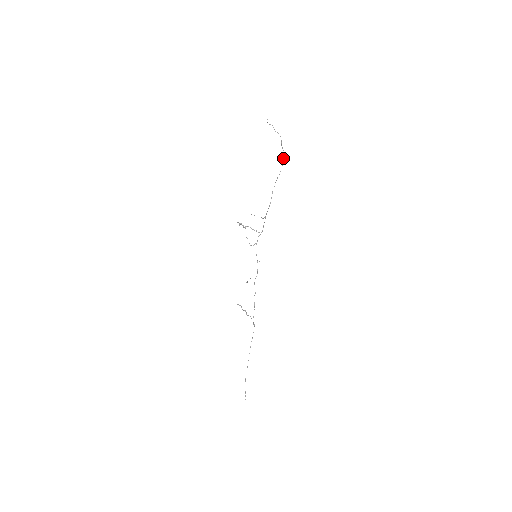
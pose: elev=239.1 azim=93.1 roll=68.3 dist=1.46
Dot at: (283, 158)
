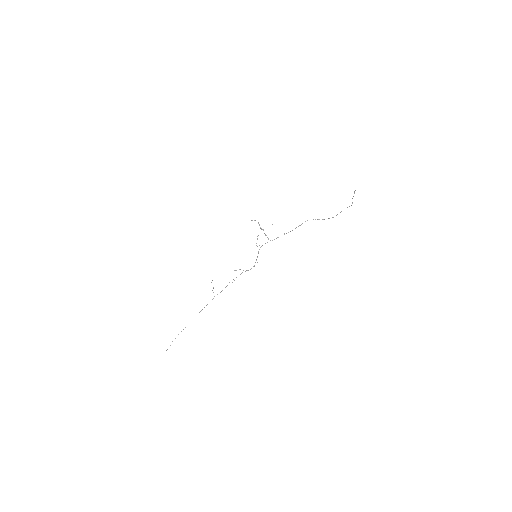
Dot at: occluded
